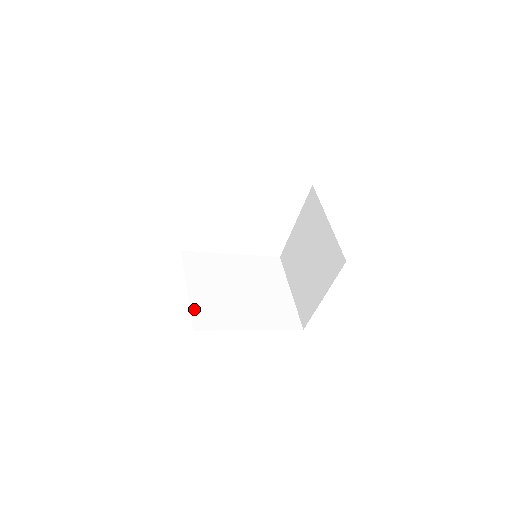
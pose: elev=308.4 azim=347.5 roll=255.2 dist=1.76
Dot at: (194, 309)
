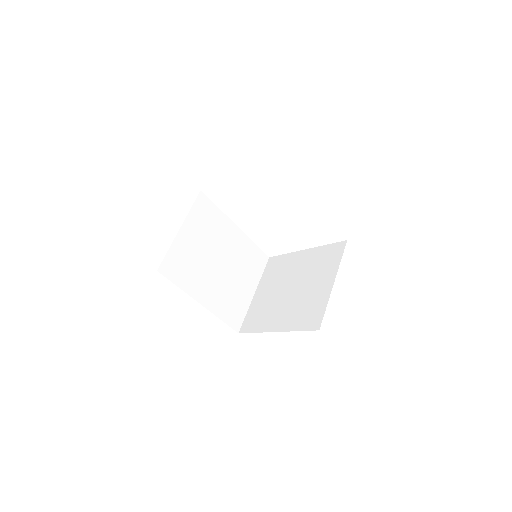
Dot at: (172, 252)
